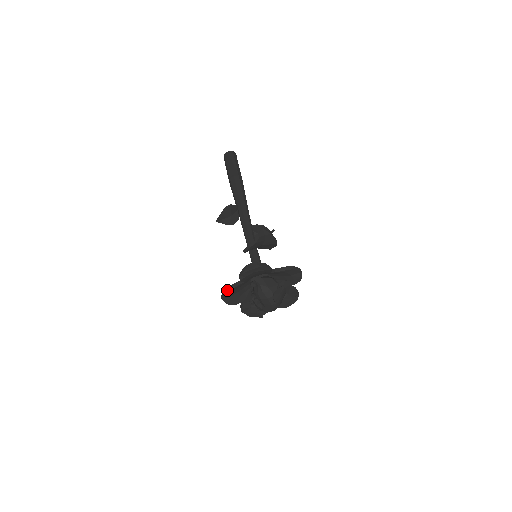
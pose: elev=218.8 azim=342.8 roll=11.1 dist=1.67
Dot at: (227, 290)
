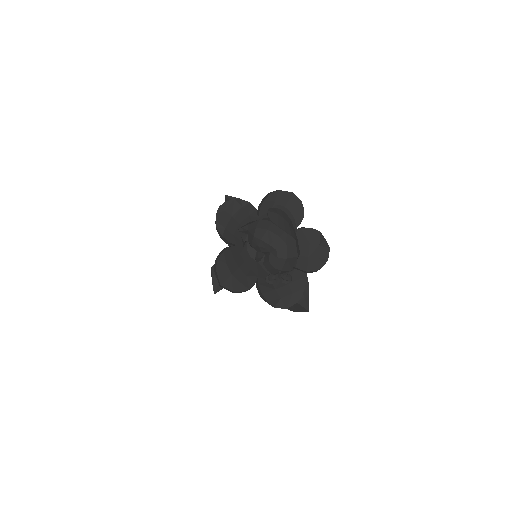
Dot at: (216, 262)
